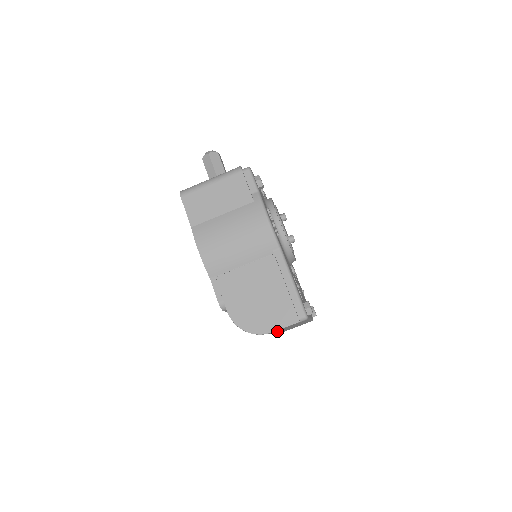
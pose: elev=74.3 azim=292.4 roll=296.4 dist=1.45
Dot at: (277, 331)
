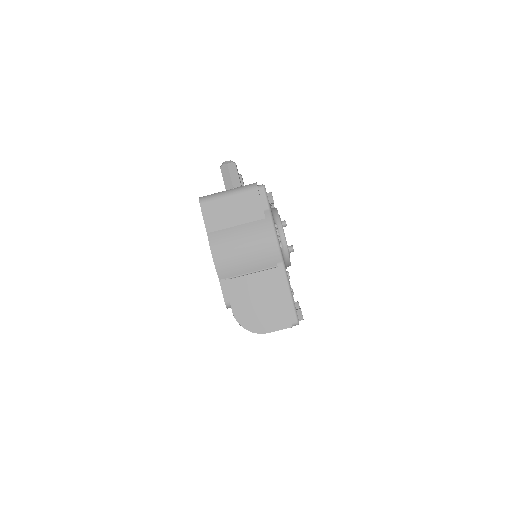
Dot at: occluded
